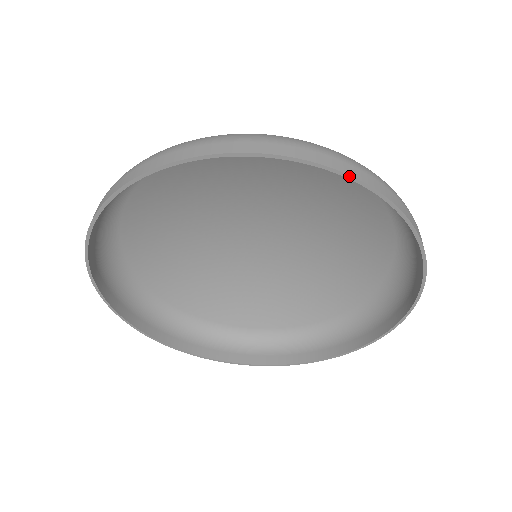
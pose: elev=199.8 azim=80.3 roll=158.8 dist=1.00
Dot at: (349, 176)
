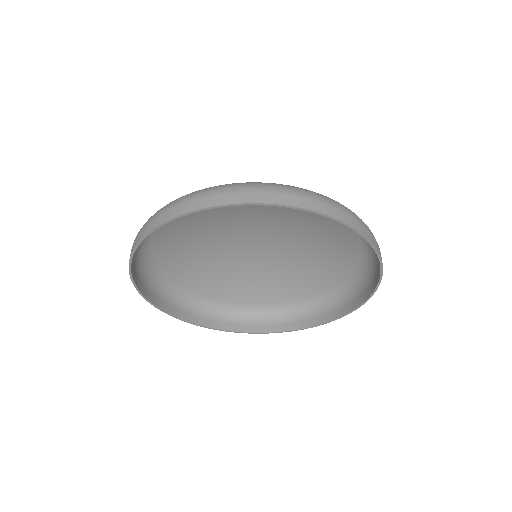
Dot at: (339, 220)
